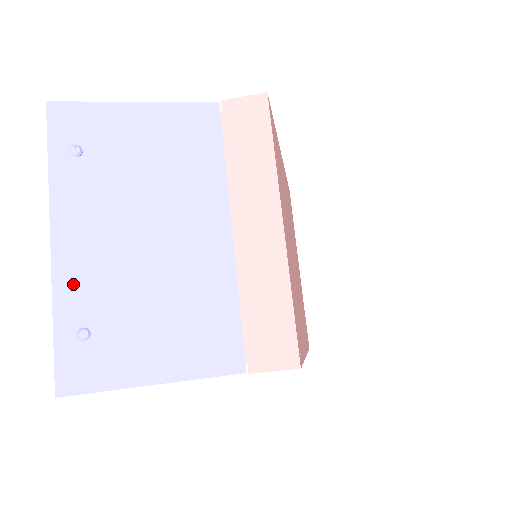
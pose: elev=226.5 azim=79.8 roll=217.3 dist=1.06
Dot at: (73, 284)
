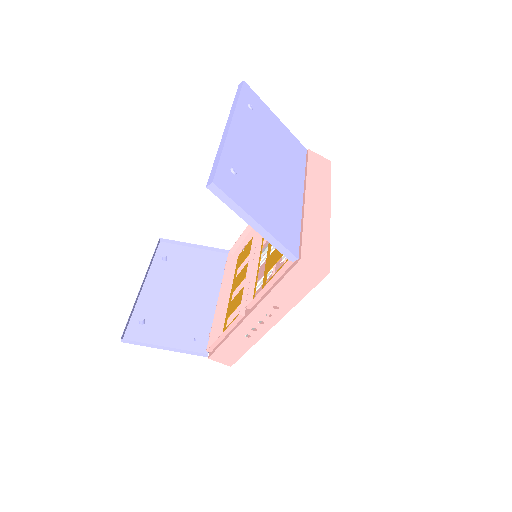
Dot at: (235, 148)
